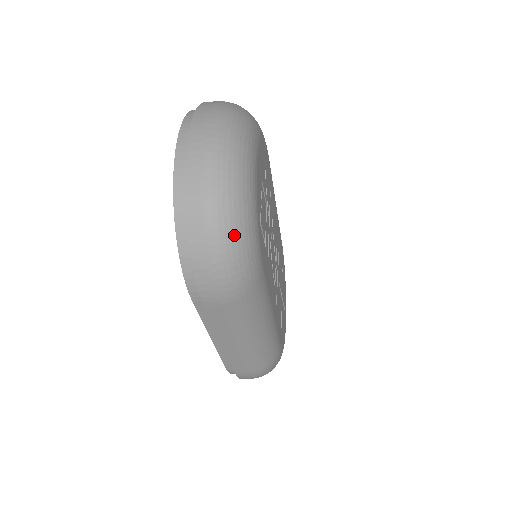
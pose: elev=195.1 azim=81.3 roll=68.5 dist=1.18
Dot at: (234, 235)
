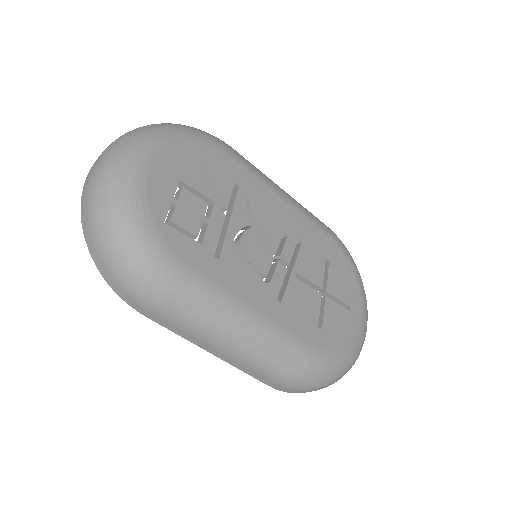
Dot at: (117, 242)
